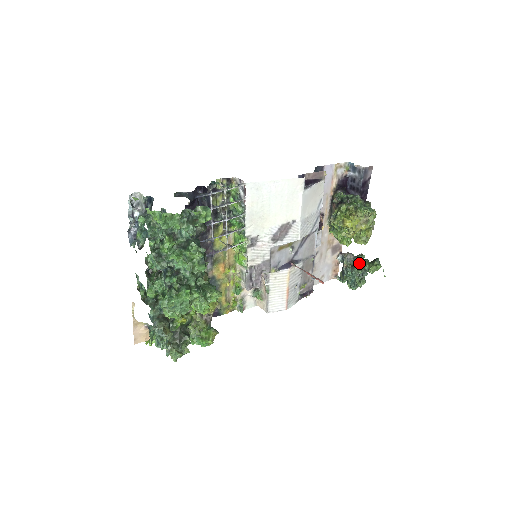
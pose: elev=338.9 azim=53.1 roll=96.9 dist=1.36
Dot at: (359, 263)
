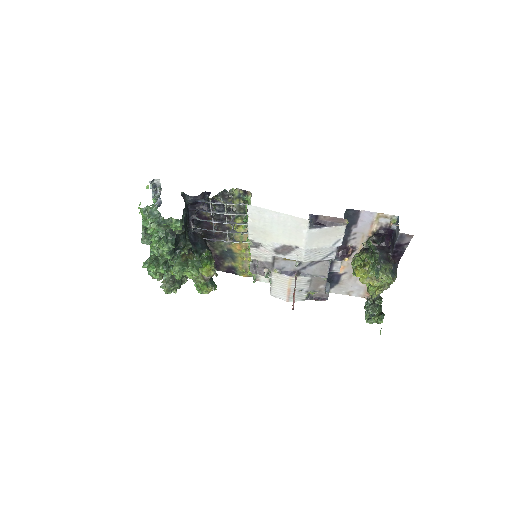
Dot at: (377, 304)
